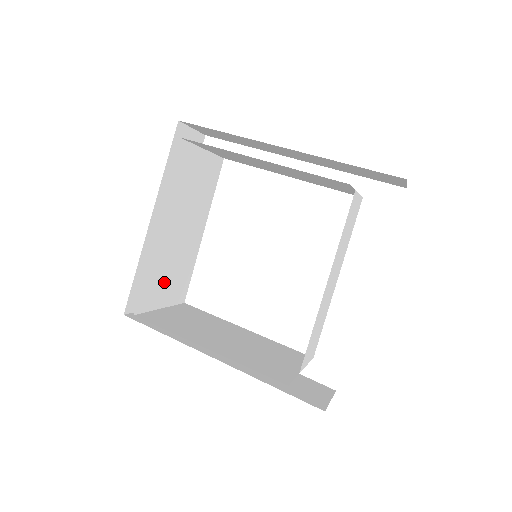
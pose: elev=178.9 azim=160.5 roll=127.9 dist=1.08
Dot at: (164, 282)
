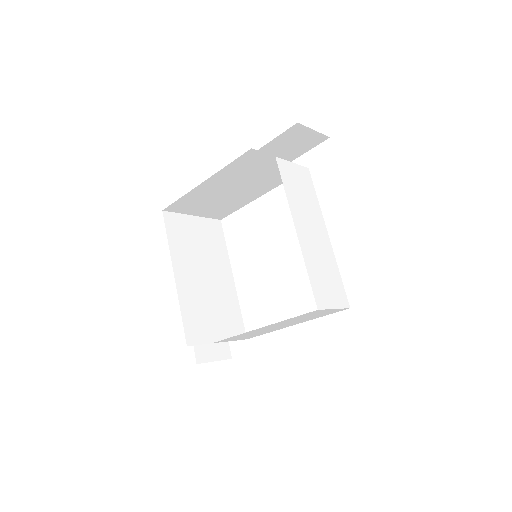
Dot at: (209, 319)
